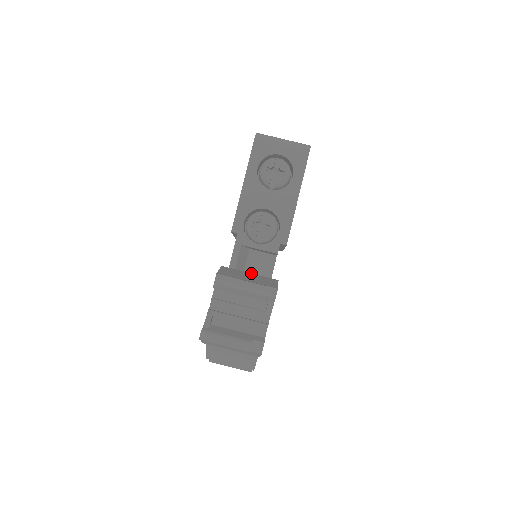
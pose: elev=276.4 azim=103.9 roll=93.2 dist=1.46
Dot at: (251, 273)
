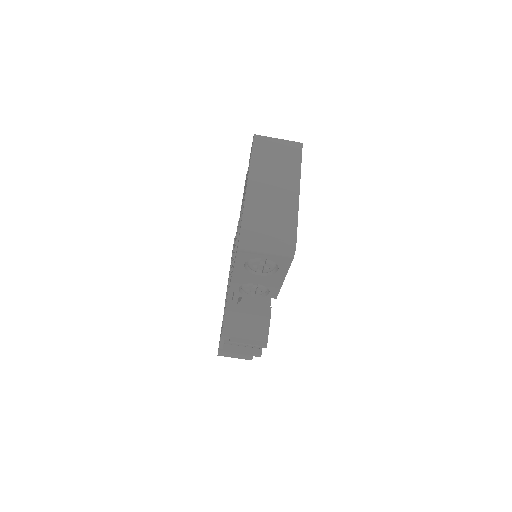
Dot at: (249, 314)
